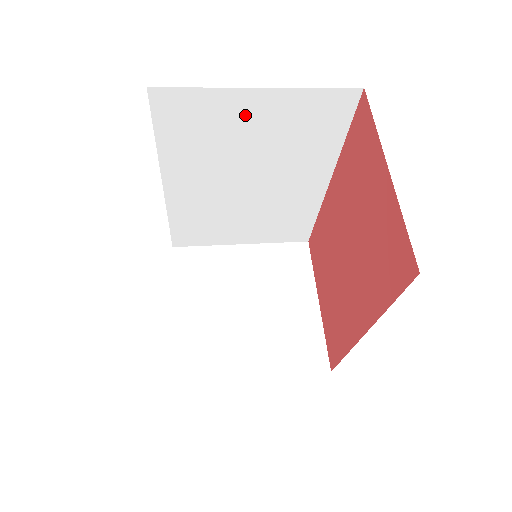
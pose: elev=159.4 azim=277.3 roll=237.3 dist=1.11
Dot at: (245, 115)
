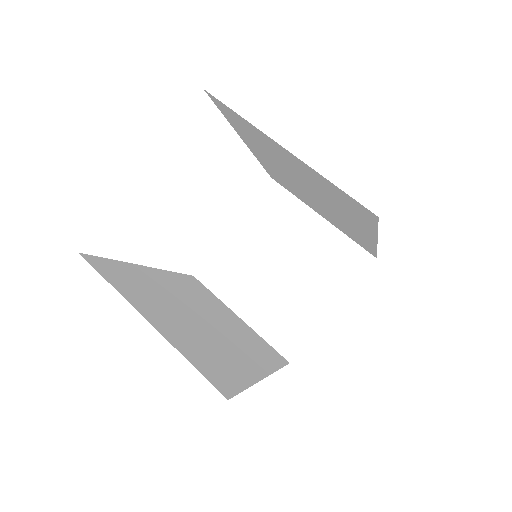
Dot at: (283, 154)
